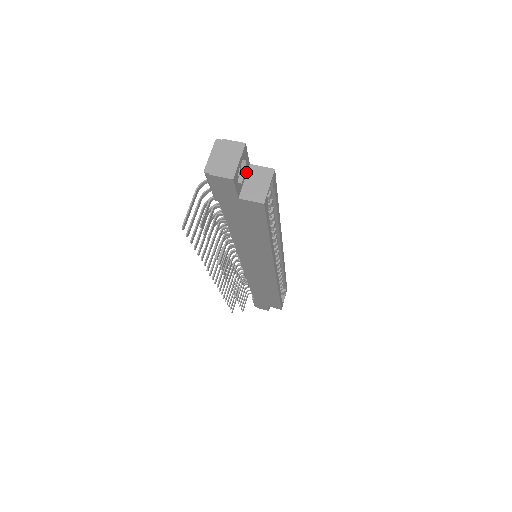
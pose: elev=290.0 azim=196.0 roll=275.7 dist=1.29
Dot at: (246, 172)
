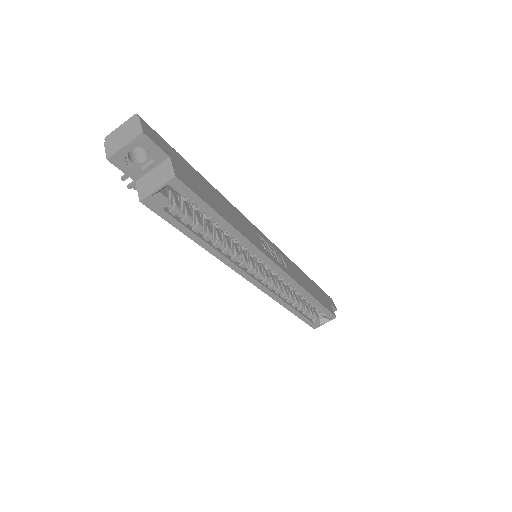
Dot at: (159, 162)
